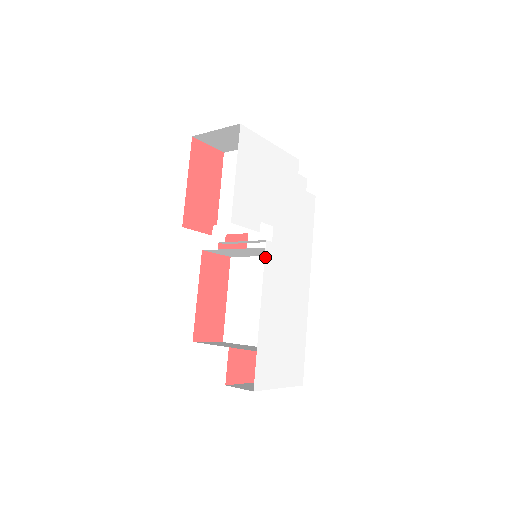
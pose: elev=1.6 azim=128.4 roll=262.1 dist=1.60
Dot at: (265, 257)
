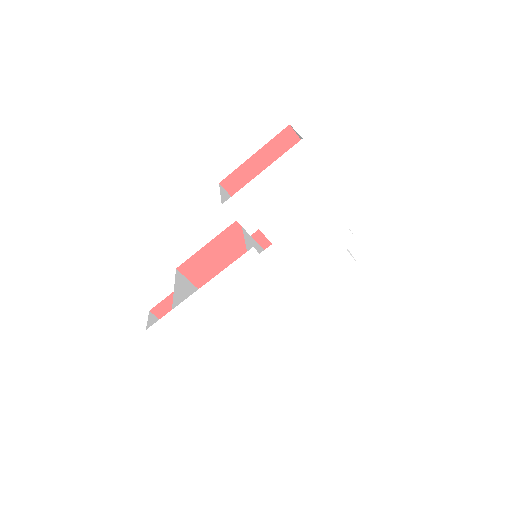
Dot at: (241, 257)
